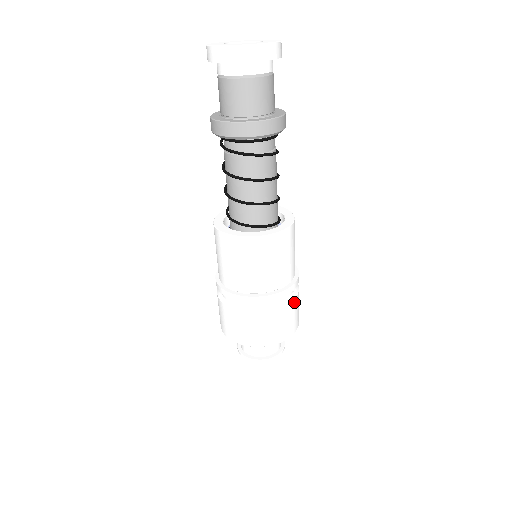
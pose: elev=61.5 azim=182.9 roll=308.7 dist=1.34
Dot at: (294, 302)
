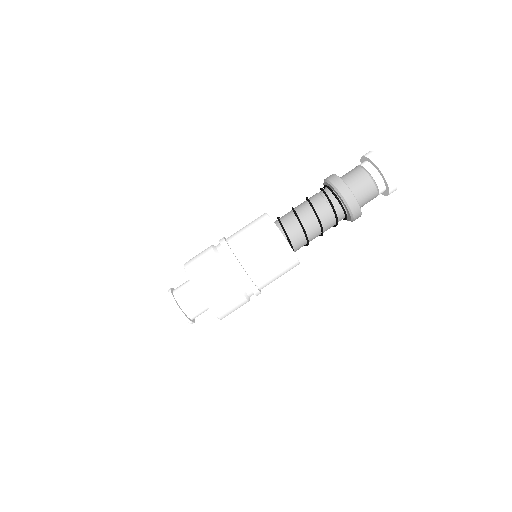
Dot at: (246, 302)
